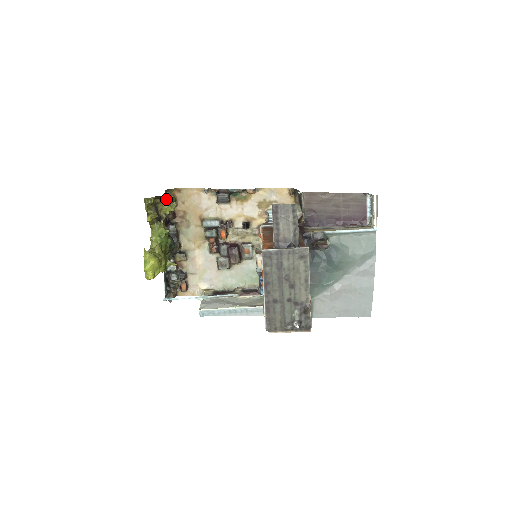
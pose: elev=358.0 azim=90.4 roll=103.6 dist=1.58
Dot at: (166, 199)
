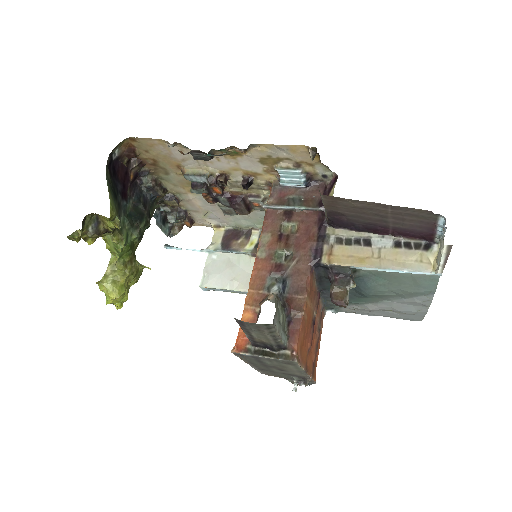
Dot at: occluded
